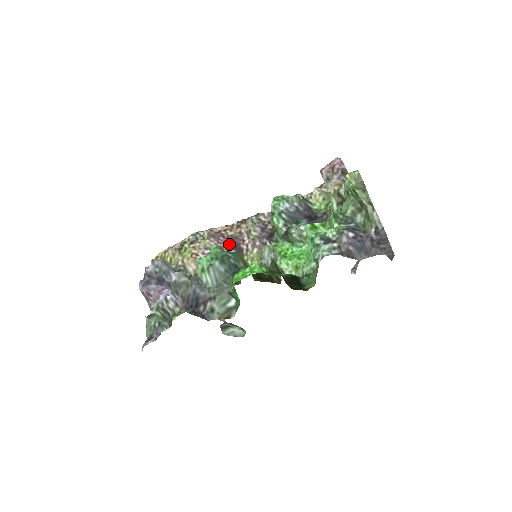
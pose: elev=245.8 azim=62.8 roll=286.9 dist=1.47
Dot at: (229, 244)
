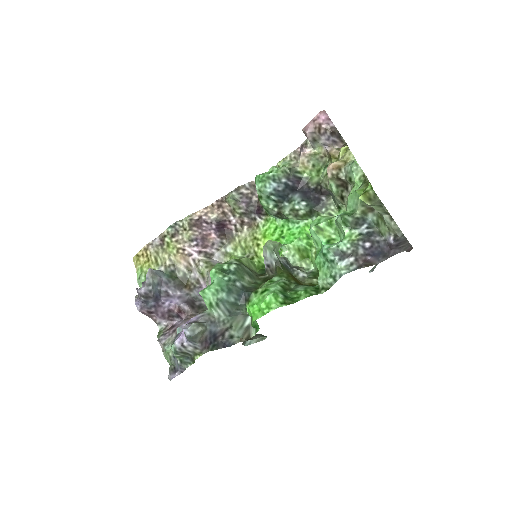
Dot at: (215, 229)
